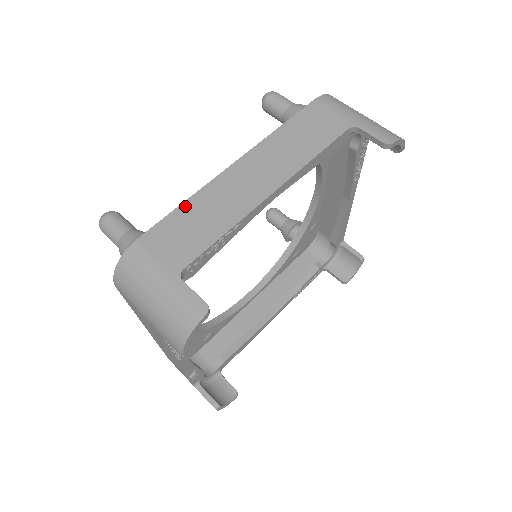
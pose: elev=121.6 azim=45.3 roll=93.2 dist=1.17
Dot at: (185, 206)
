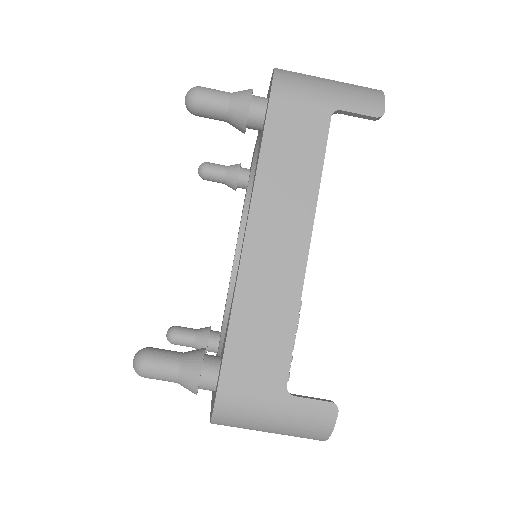
Dot at: (235, 319)
